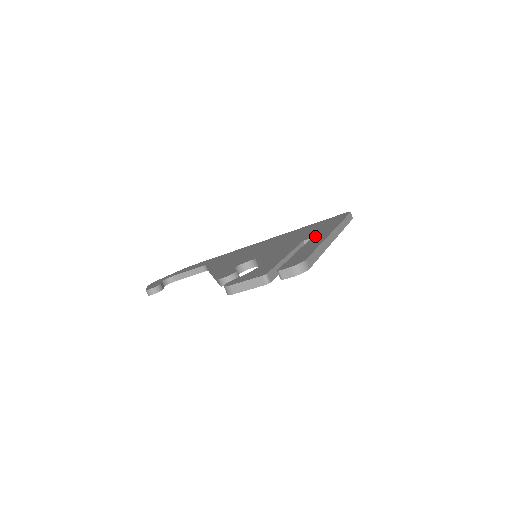
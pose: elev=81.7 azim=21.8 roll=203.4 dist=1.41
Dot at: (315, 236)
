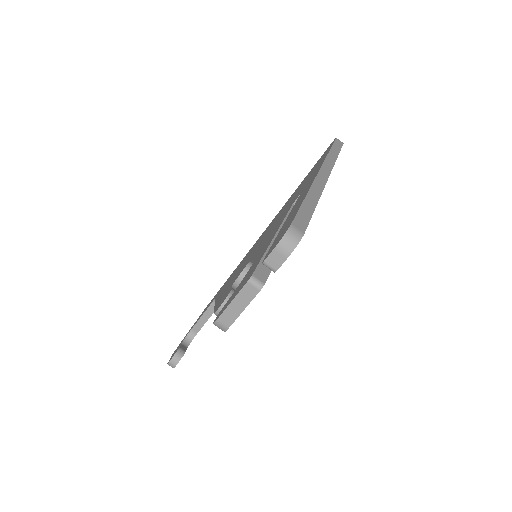
Dot at: (303, 189)
